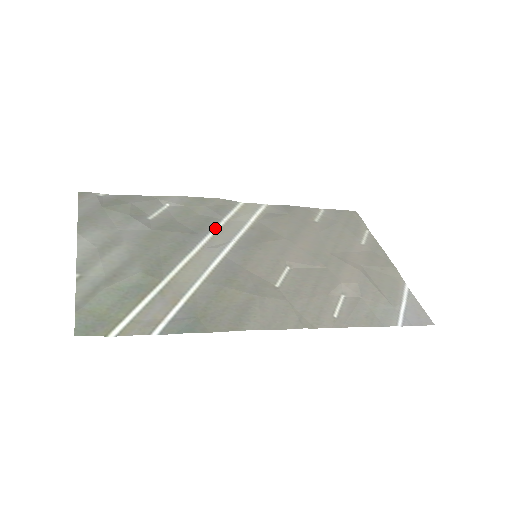
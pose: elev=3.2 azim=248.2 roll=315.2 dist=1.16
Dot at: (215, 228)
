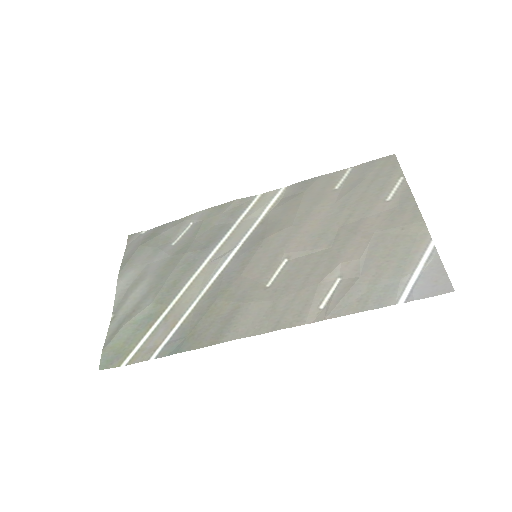
Dot at: (225, 235)
